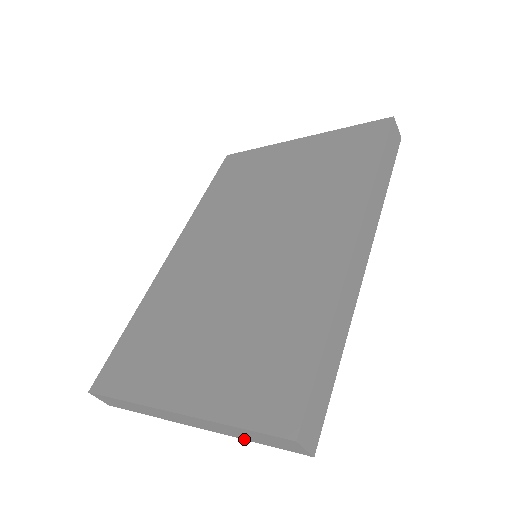
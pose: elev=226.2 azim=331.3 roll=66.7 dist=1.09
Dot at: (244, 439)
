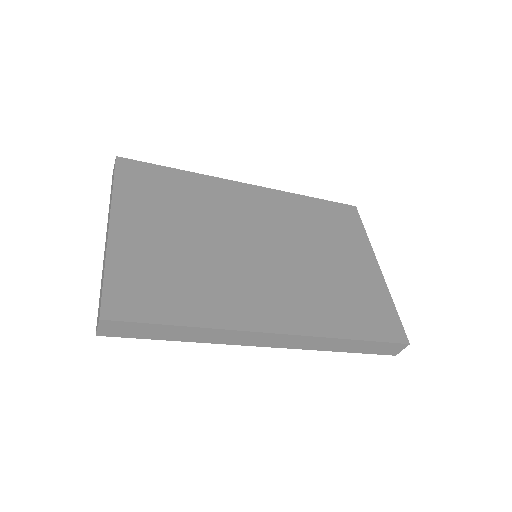
Dot at: (101, 283)
